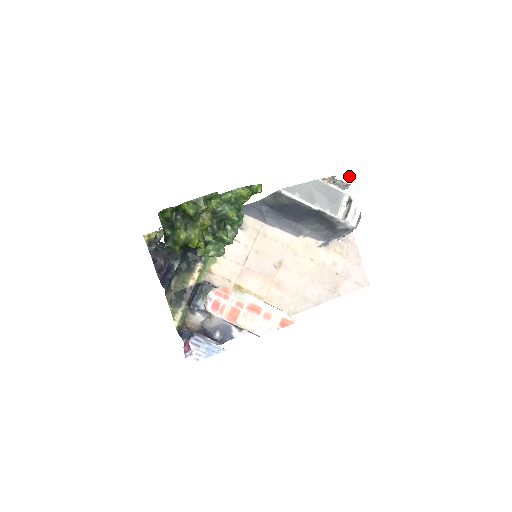
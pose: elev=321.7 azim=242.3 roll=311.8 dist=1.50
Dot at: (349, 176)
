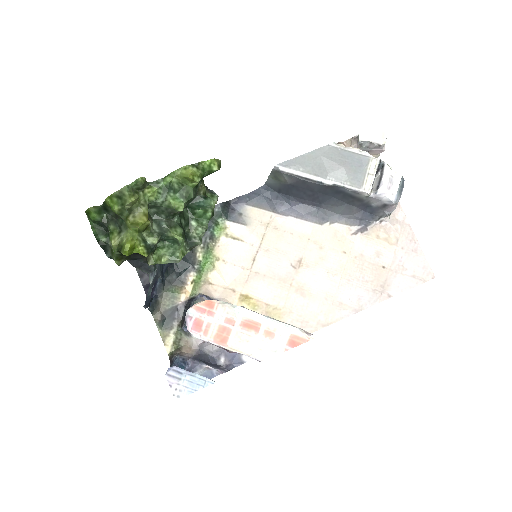
Dot at: (380, 133)
